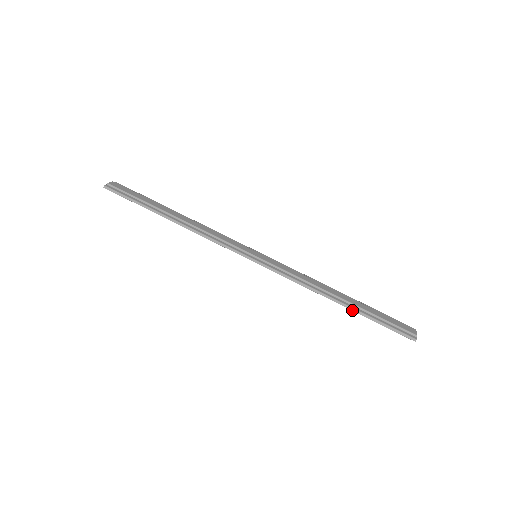
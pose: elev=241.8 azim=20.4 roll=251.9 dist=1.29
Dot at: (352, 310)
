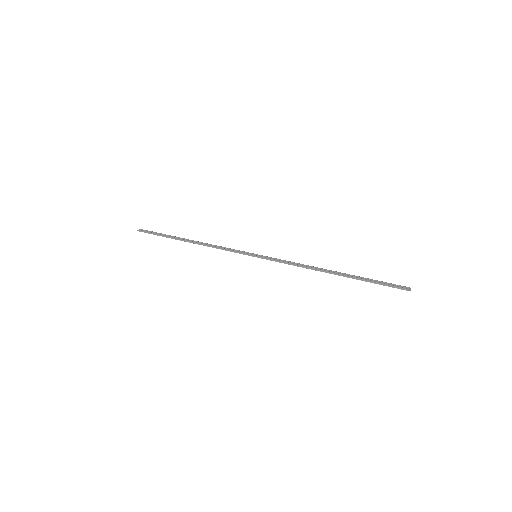
Dot at: occluded
